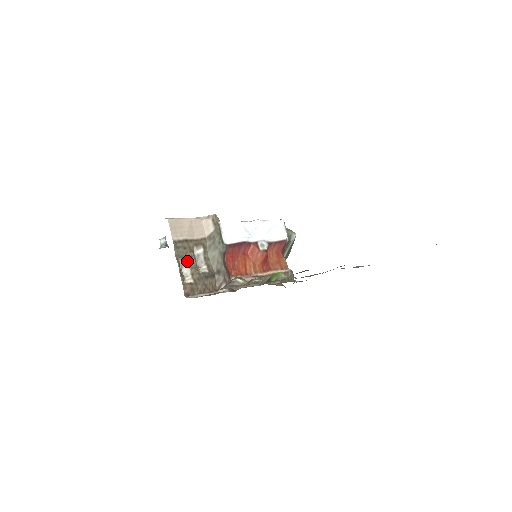
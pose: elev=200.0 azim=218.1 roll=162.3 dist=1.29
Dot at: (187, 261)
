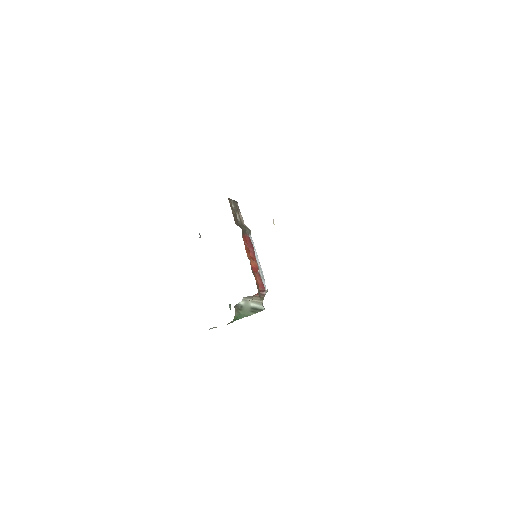
Dot at: (234, 207)
